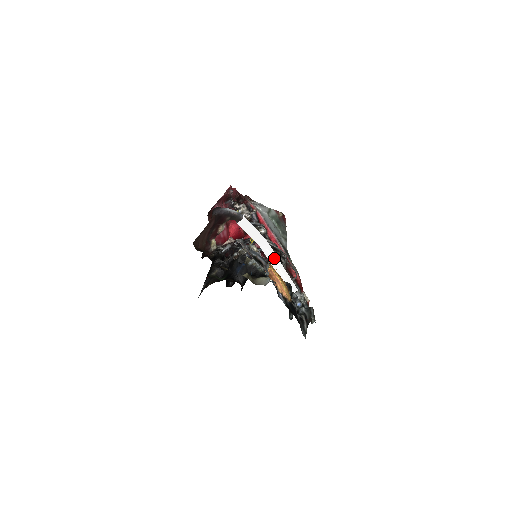
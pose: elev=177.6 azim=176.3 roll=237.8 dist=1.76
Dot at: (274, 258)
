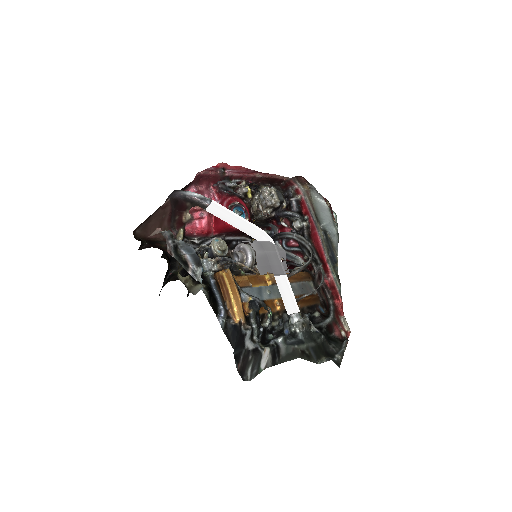
Dot at: (273, 262)
